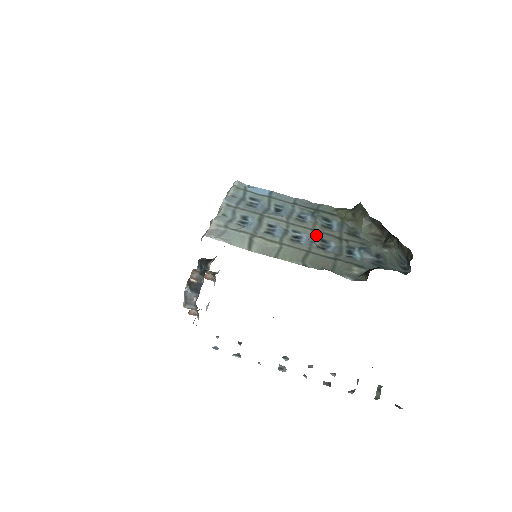
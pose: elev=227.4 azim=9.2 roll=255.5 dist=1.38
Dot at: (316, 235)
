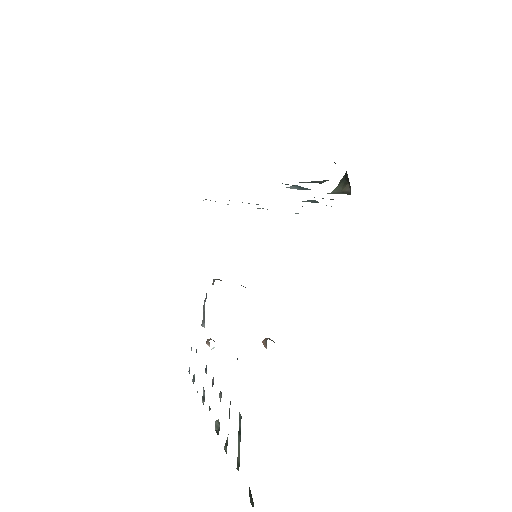
Dot at: occluded
